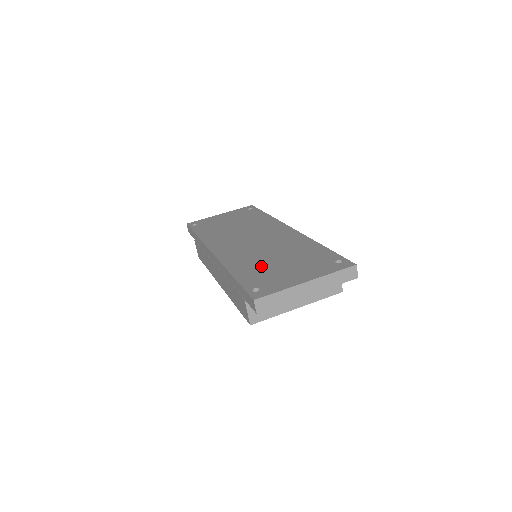
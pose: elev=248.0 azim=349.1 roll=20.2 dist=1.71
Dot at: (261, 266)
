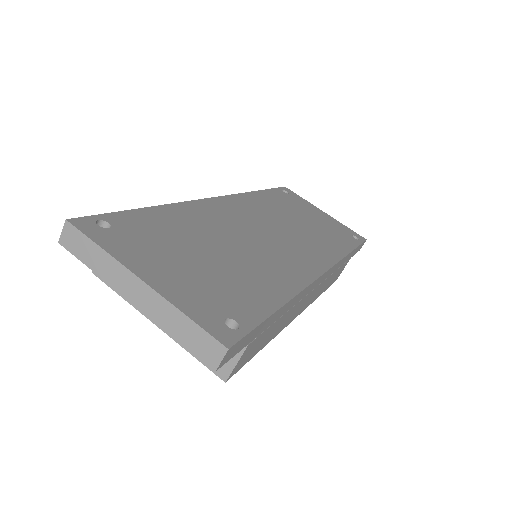
Dot at: (187, 234)
